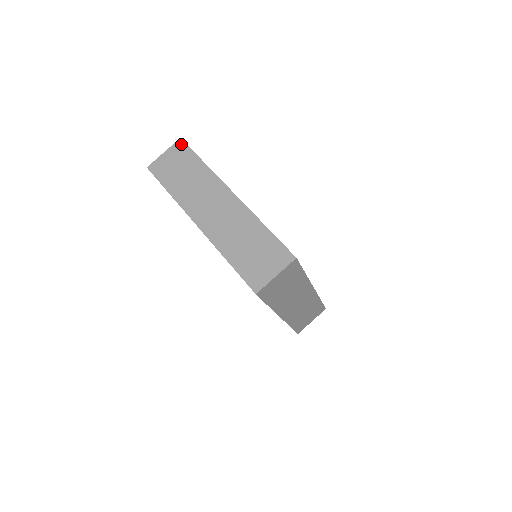
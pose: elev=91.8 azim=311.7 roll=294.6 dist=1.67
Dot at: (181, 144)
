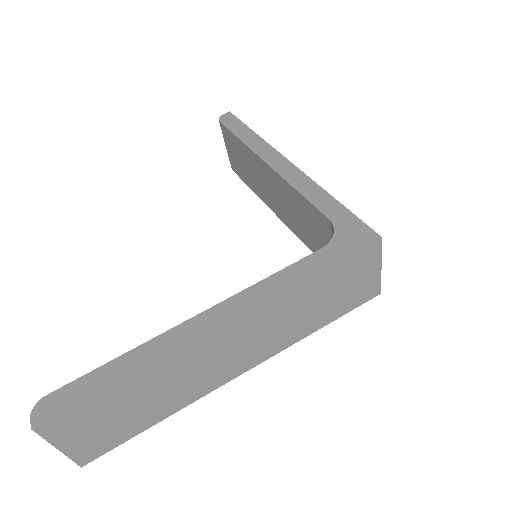
Dot at: (52, 425)
